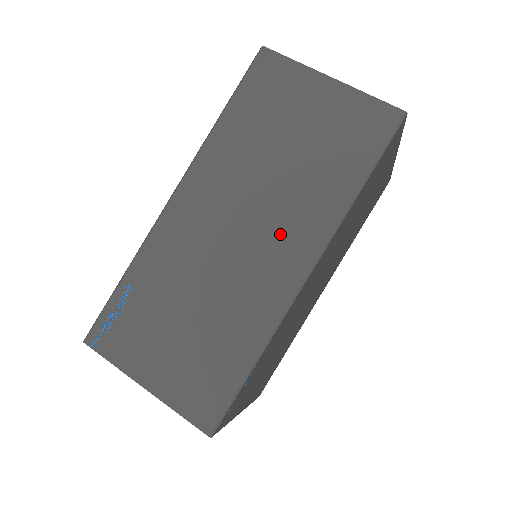
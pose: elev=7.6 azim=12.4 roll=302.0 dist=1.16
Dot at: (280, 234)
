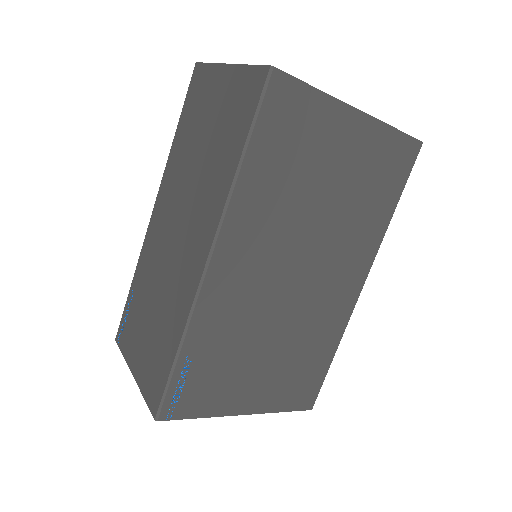
Dot at: (195, 226)
